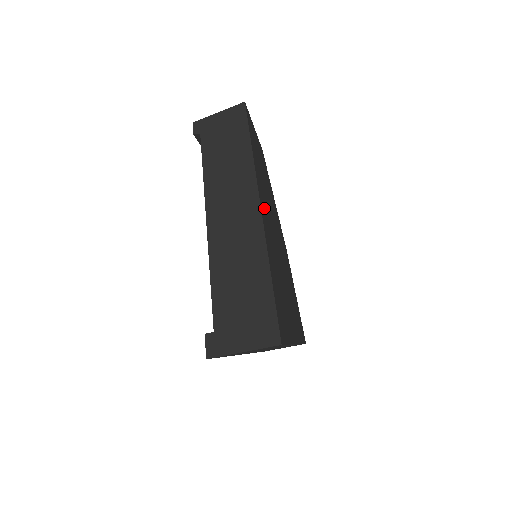
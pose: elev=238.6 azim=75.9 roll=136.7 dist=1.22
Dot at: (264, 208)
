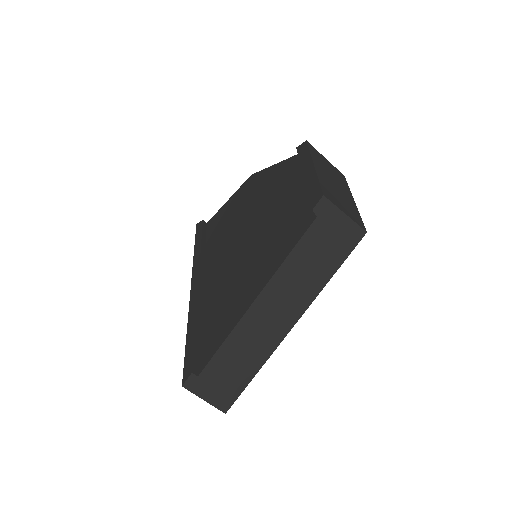
Dot at: occluded
